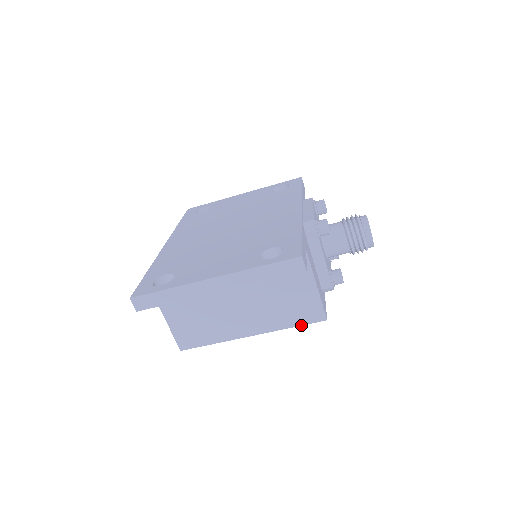
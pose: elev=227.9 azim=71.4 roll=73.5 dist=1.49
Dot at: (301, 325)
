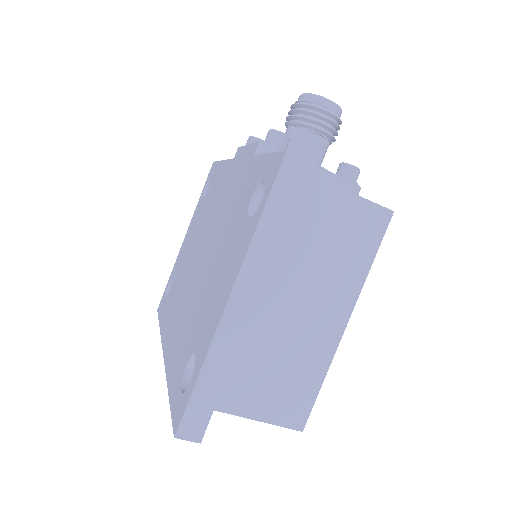
Dot at: (377, 249)
